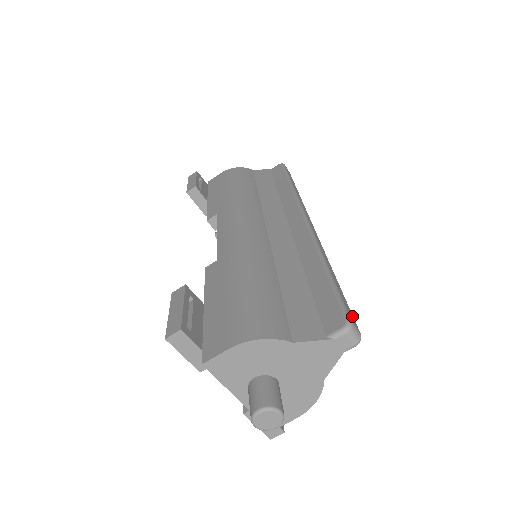
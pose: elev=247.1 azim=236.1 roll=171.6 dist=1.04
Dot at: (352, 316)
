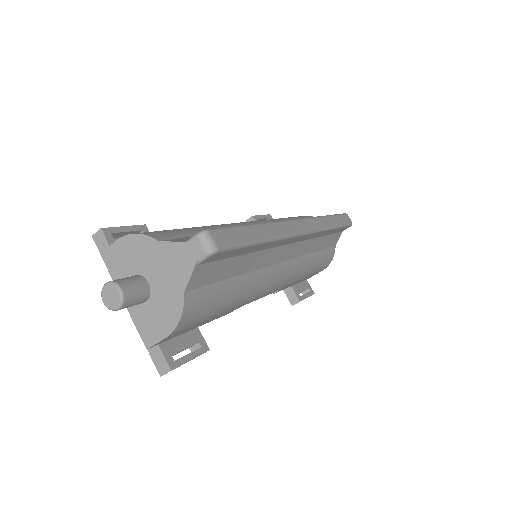
Dot at: (228, 241)
